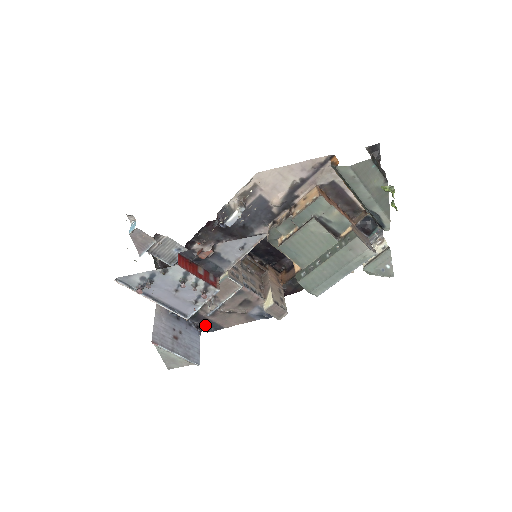
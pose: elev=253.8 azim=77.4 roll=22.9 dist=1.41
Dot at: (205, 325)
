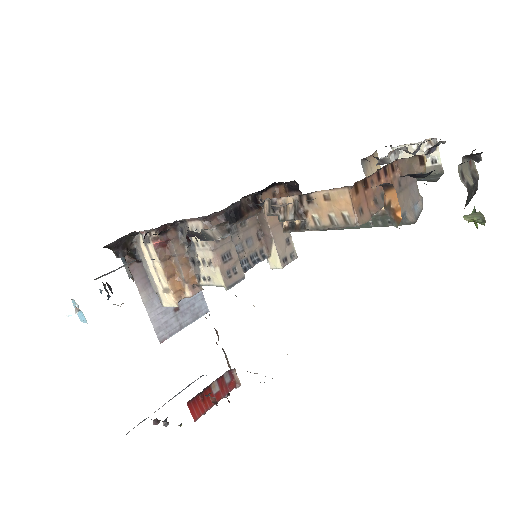
Dot at: occluded
